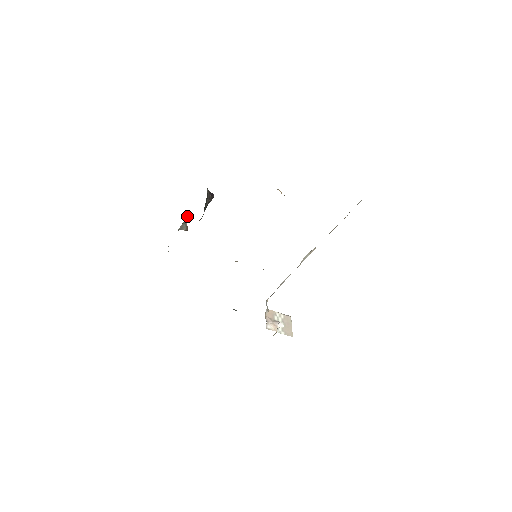
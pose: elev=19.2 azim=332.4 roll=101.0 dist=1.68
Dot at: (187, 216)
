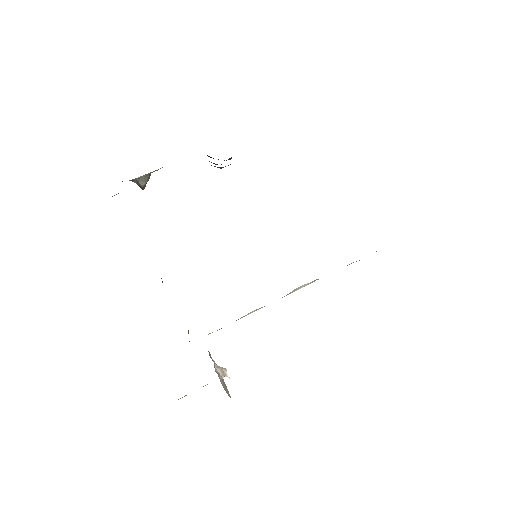
Dot at: occluded
